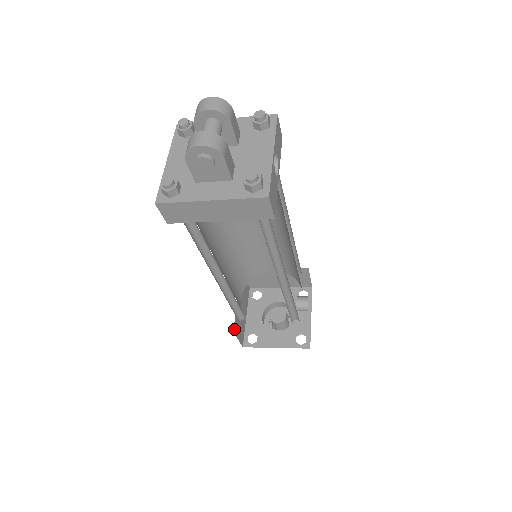
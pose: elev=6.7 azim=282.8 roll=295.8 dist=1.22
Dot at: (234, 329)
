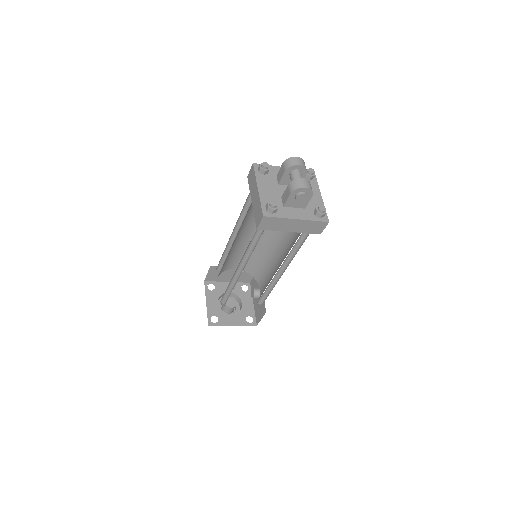
Dot at: occluded
